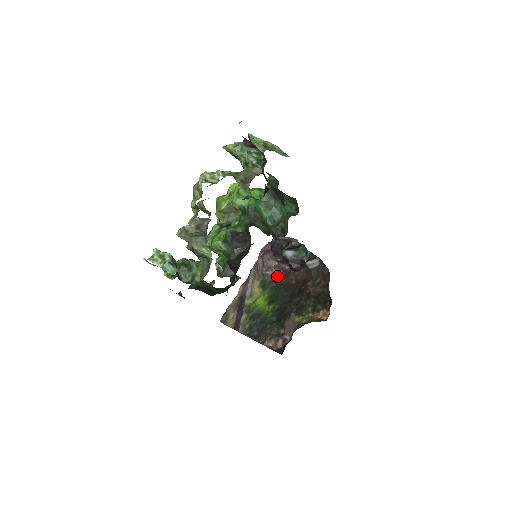
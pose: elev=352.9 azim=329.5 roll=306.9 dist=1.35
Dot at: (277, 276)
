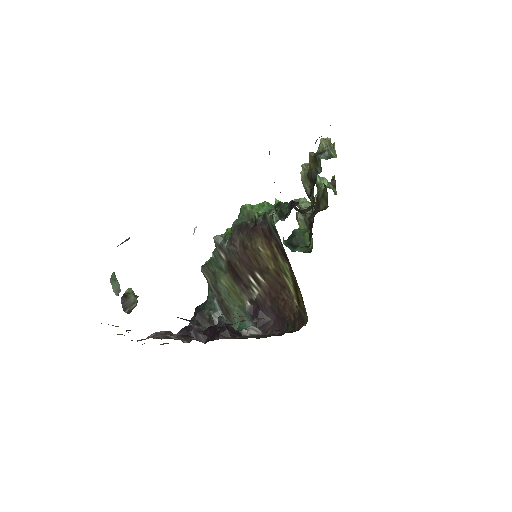
Dot at: occluded
